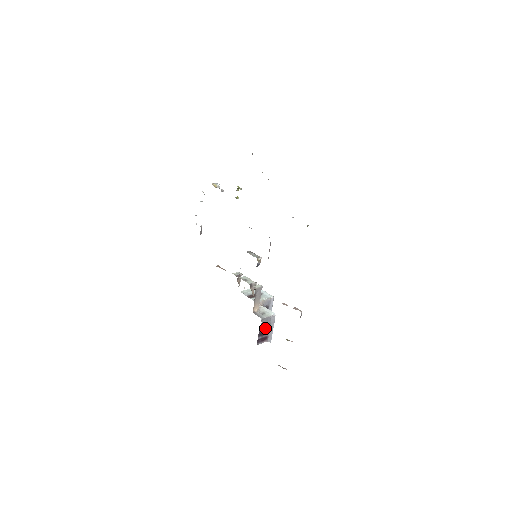
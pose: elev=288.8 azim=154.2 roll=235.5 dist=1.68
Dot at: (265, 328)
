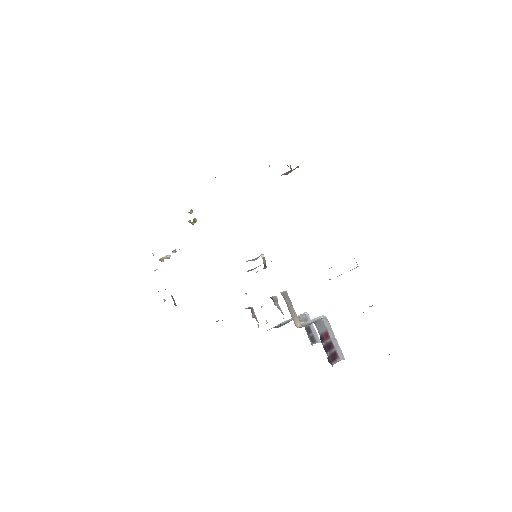
Dot at: (325, 339)
